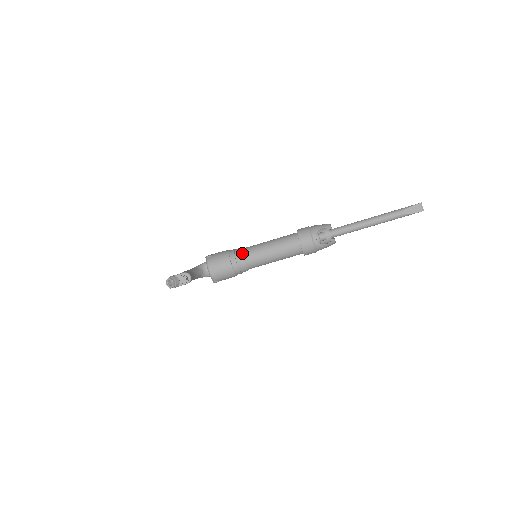
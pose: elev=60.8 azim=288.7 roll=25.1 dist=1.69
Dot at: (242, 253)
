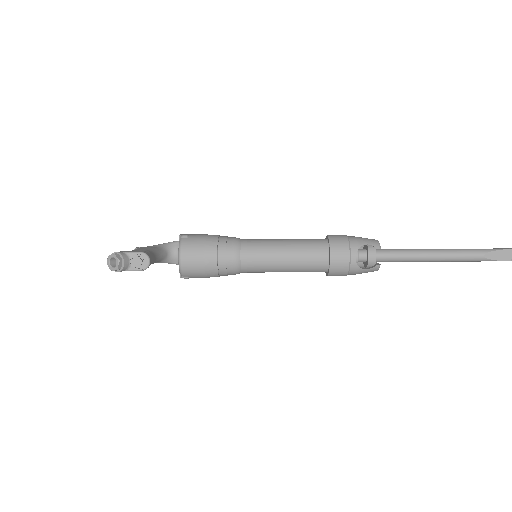
Dot at: (238, 246)
